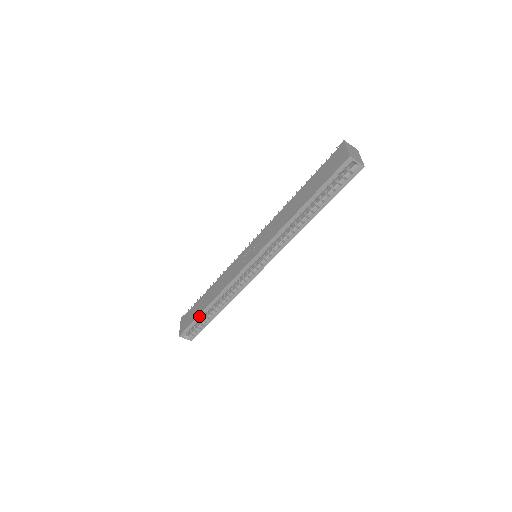
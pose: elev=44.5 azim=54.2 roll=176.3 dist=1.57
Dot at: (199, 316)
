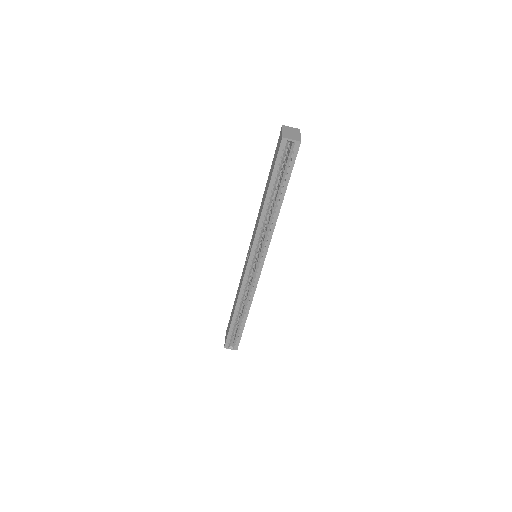
Dot at: (231, 325)
